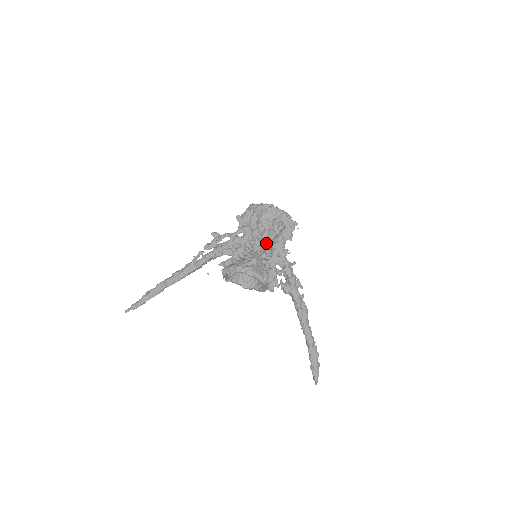
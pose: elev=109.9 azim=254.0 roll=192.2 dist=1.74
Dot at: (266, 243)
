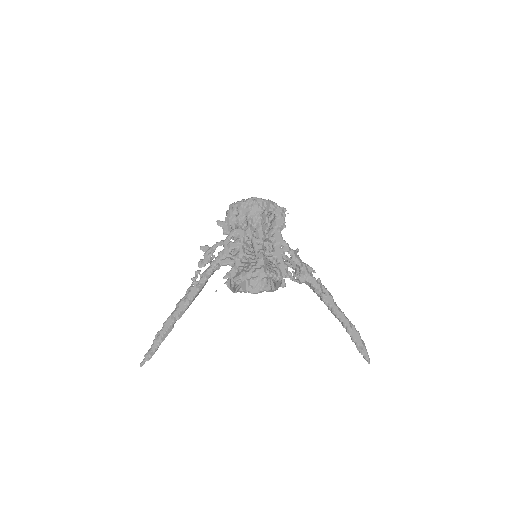
Dot at: (264, 239)
